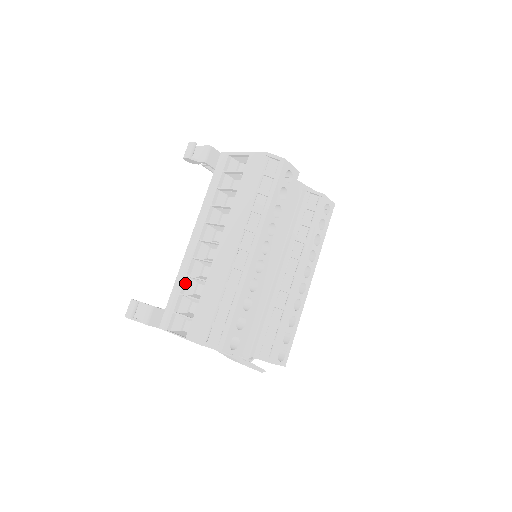
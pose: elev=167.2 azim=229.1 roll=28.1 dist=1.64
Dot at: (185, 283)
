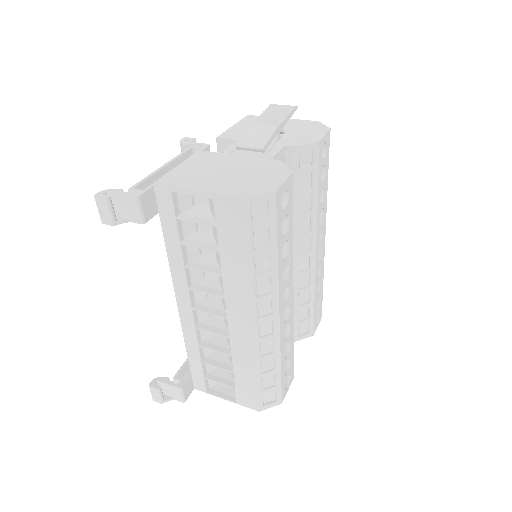
Dot at: (201, 350)
